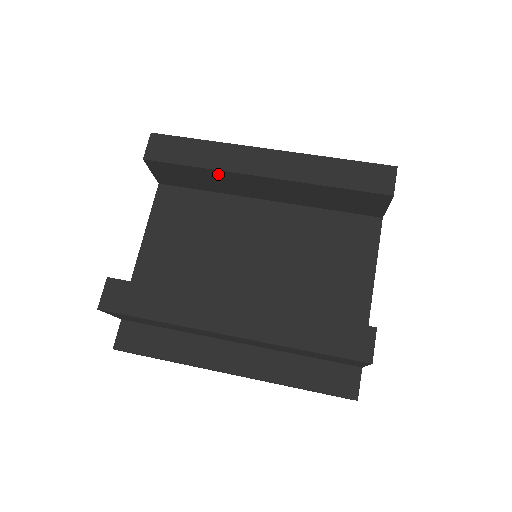
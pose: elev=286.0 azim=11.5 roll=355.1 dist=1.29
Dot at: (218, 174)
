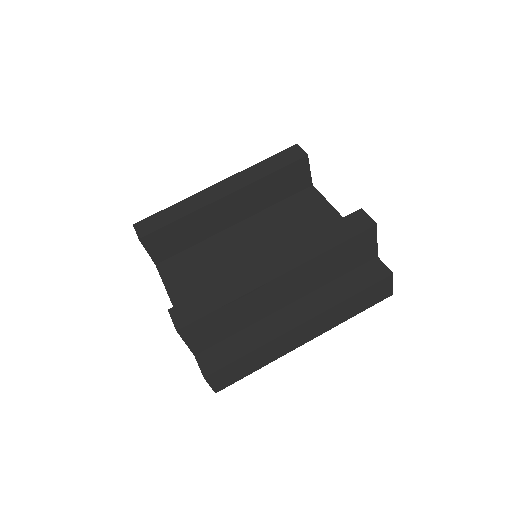
Dot at: (195, 217)
